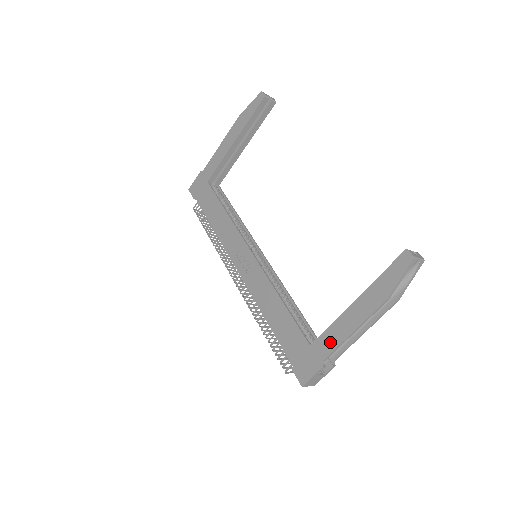
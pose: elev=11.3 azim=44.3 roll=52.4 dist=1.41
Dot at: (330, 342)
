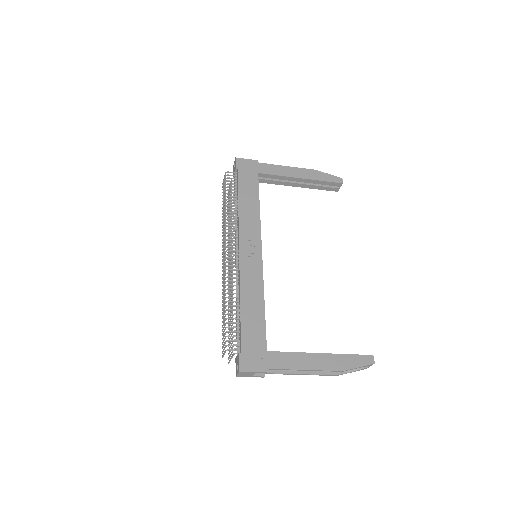
Dot at: (285, 362)
